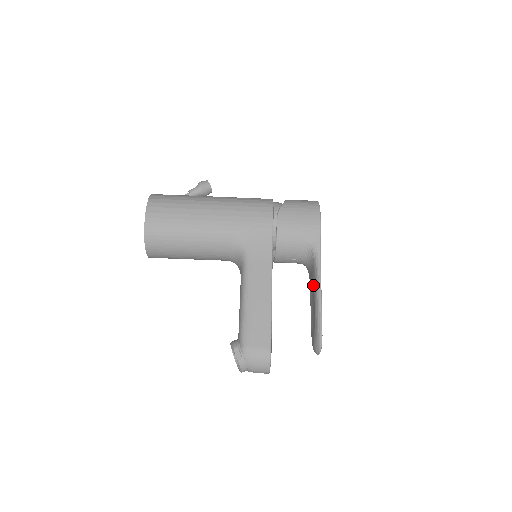
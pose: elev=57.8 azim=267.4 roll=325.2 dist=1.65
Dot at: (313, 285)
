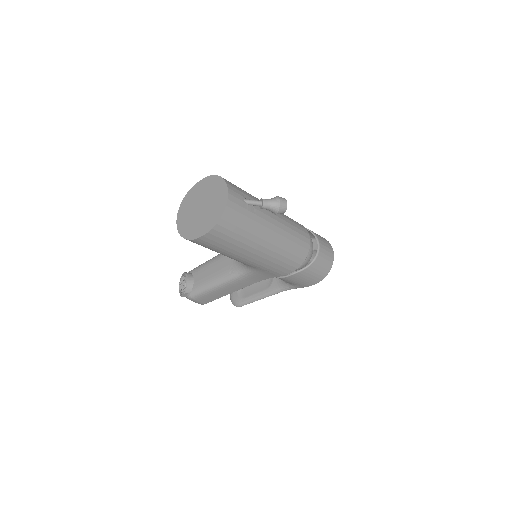
Dot at: (267, 284)
